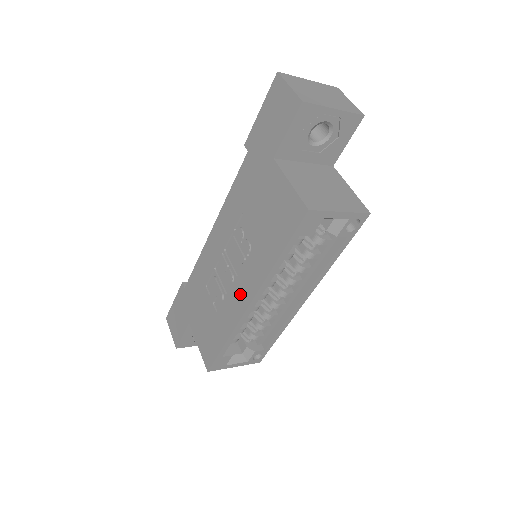
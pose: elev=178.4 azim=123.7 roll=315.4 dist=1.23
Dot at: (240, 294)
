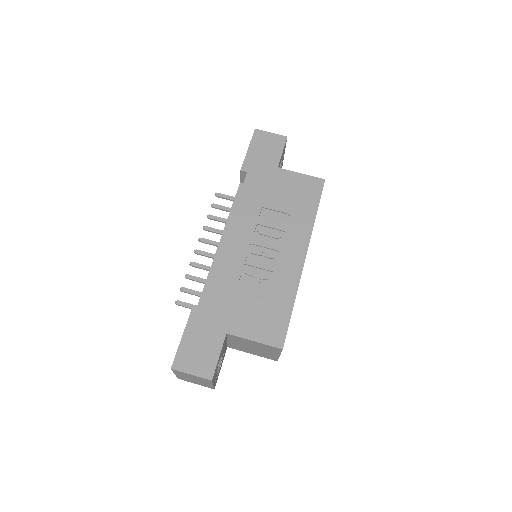
Dot at: (291, 257)
